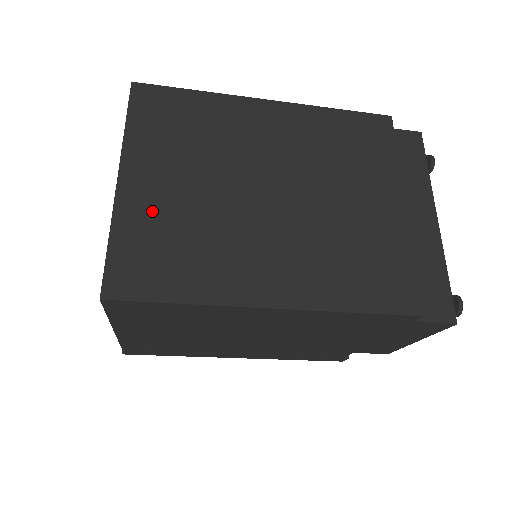
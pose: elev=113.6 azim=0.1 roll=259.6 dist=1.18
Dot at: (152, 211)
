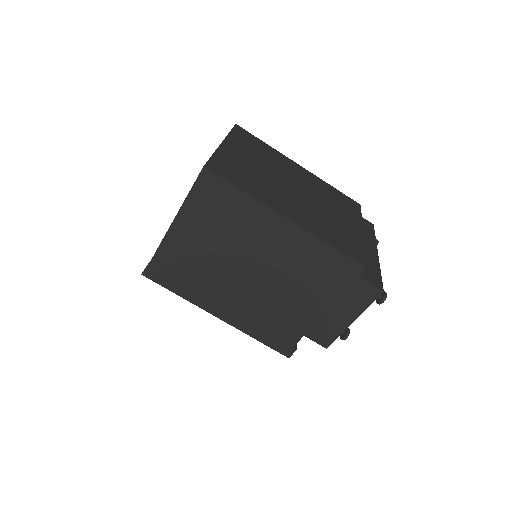
Dot at: (236, 159)
